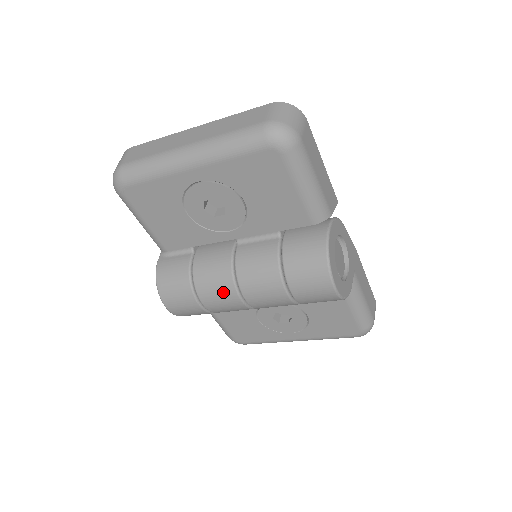
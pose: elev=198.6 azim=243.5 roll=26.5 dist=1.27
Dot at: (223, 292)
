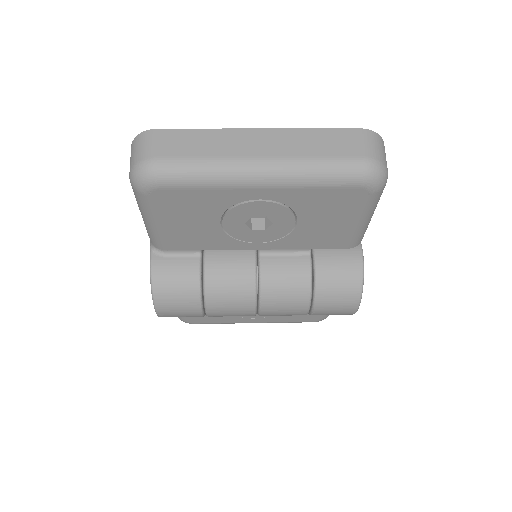
Dot at: (239, 305)
